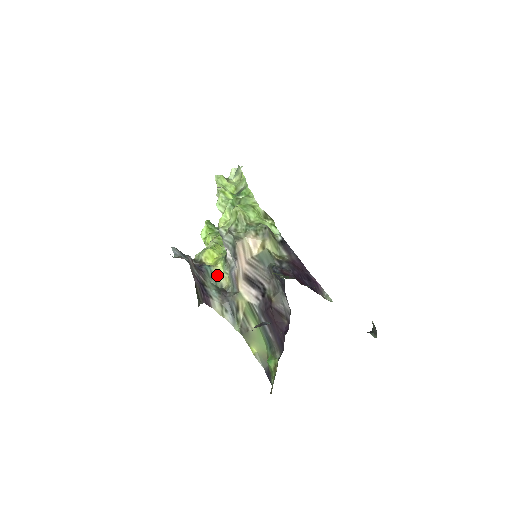
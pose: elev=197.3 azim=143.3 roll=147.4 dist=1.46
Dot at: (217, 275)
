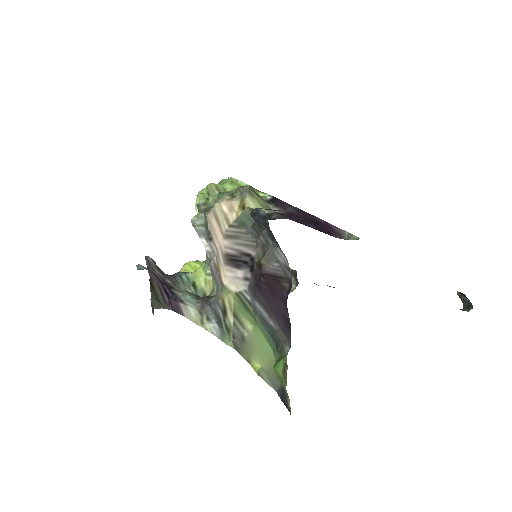
Dot at: (197, 281)
